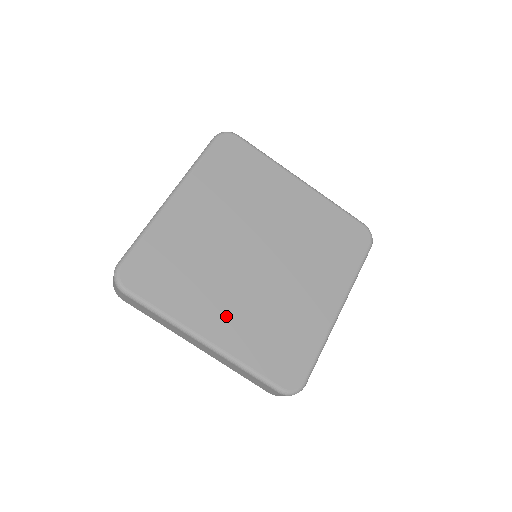
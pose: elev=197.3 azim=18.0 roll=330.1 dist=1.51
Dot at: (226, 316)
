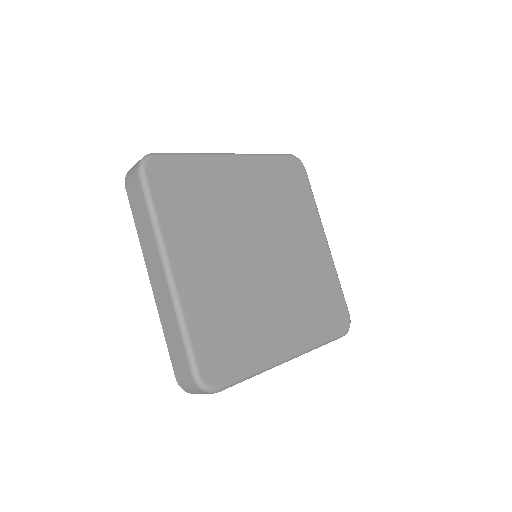
Dot at: (202, 271)
